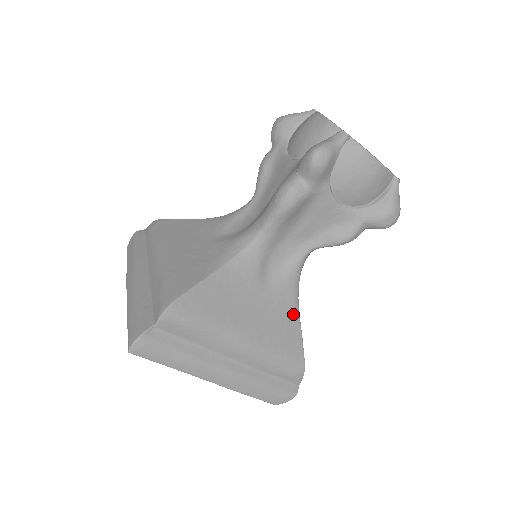
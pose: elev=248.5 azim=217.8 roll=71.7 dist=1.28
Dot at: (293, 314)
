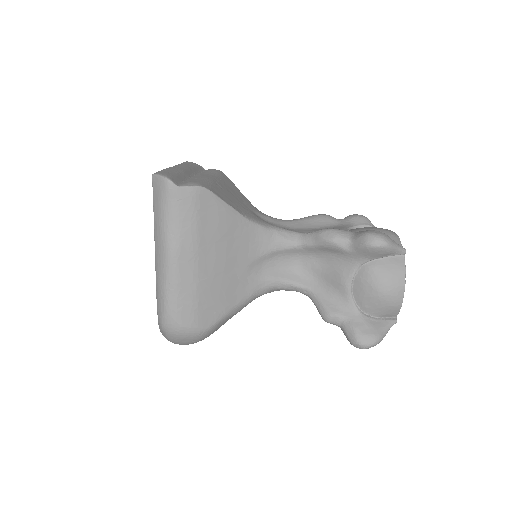
Dot at: (242, 213)
